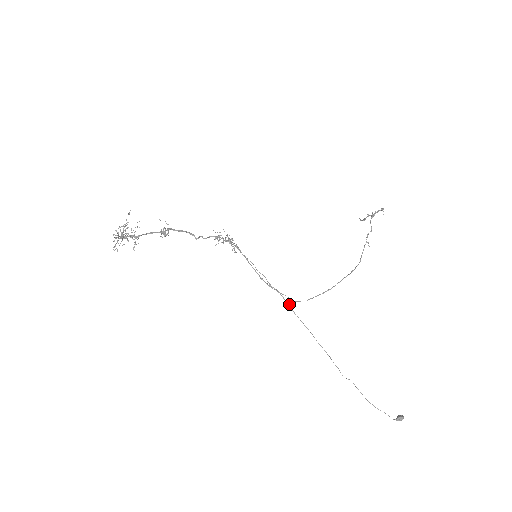
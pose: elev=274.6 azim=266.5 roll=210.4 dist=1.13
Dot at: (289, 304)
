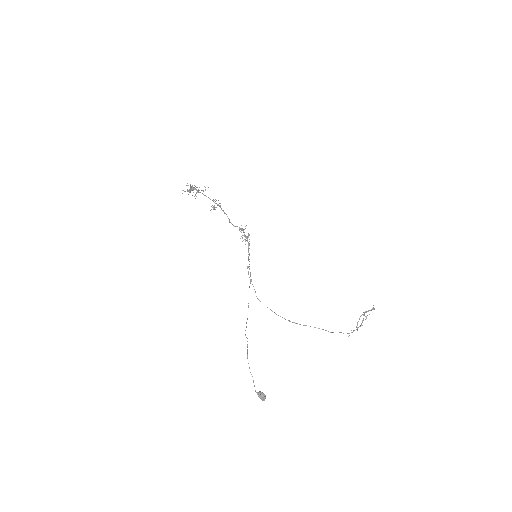
Dot at: occluded
